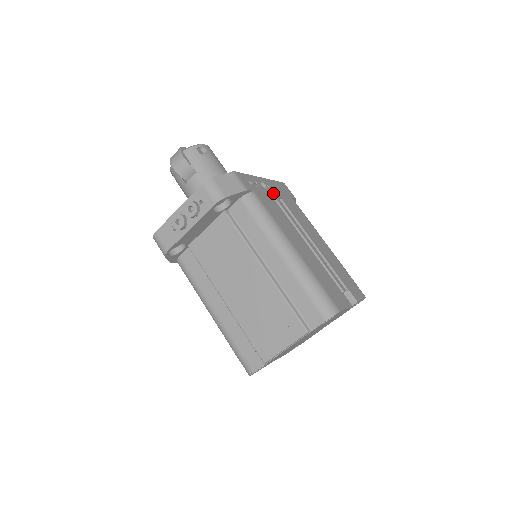
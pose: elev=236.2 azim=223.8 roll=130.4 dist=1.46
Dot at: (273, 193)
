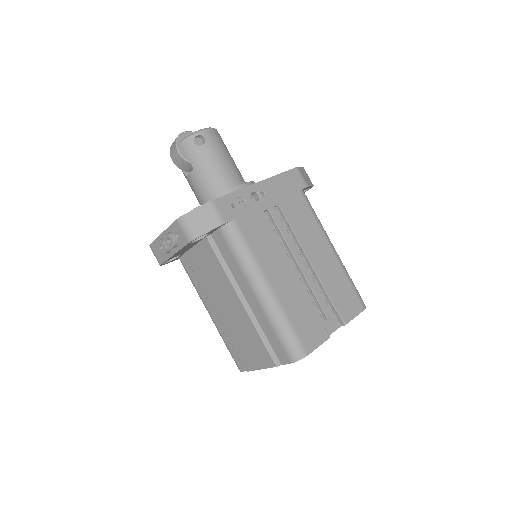
Dot at: (268, 202)
